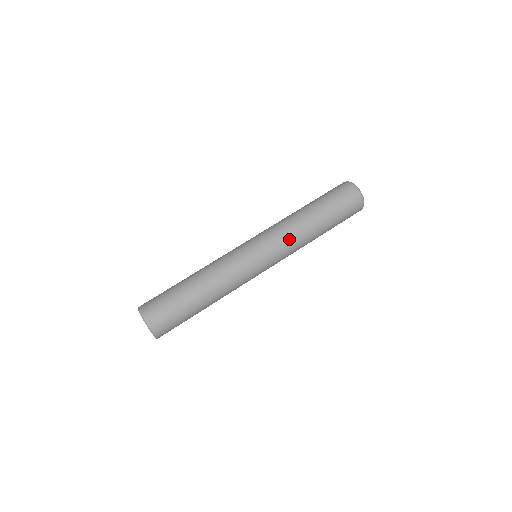
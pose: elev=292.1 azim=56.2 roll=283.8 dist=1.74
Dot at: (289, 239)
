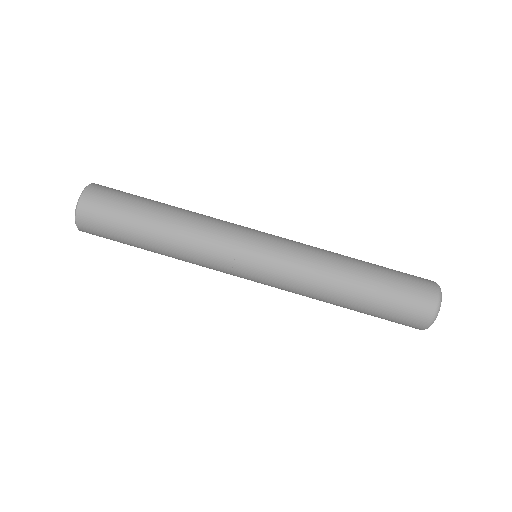
Dot at: (304, 272)
